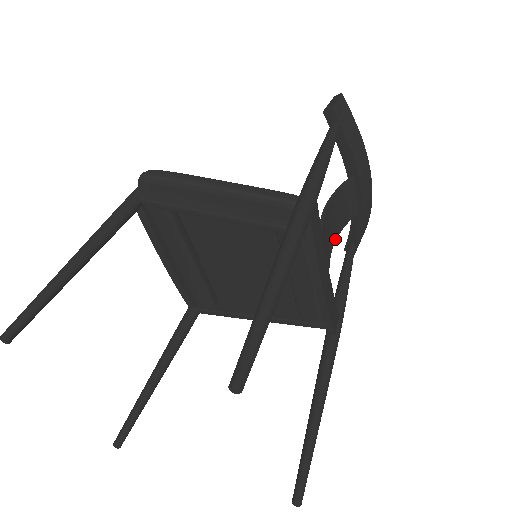
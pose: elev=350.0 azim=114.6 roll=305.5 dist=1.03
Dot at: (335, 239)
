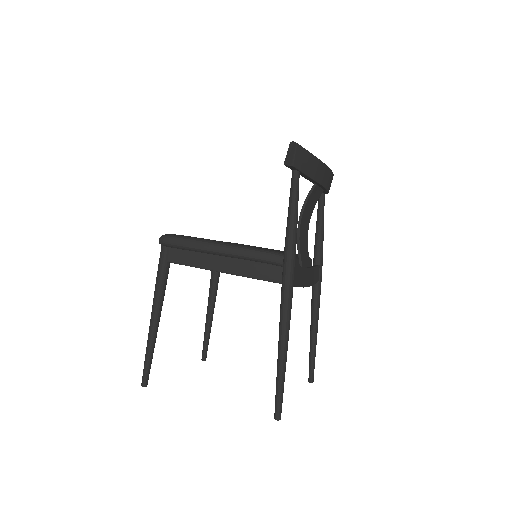
Dot at: occluded
